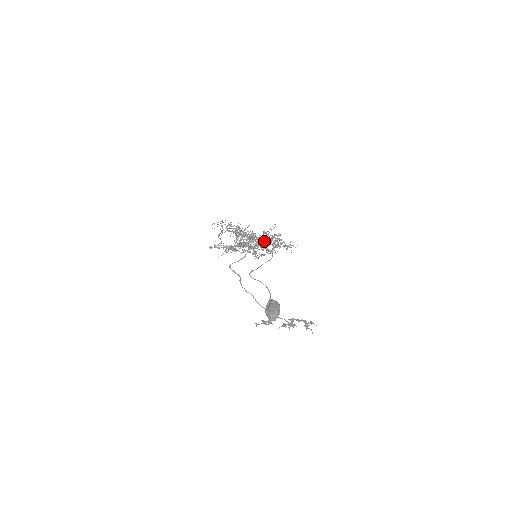
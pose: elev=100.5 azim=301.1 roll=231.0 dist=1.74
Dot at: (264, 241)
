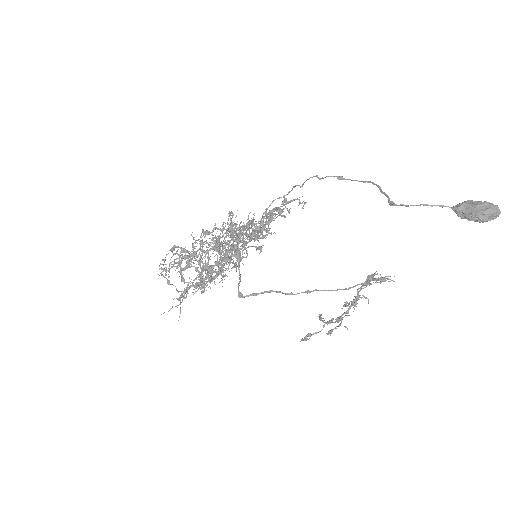
Dot at: occluded
